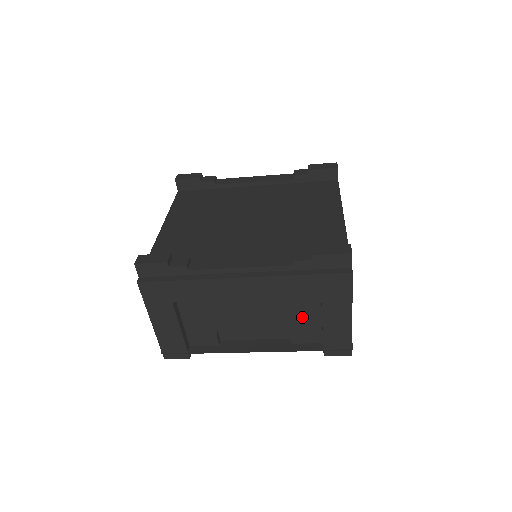
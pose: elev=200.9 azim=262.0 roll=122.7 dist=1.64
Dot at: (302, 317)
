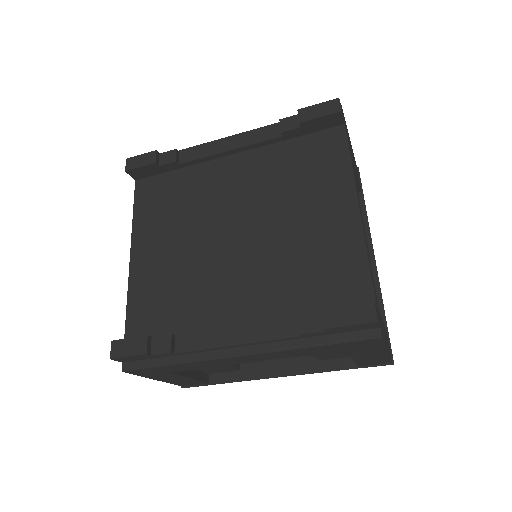
Dot at: occluded
